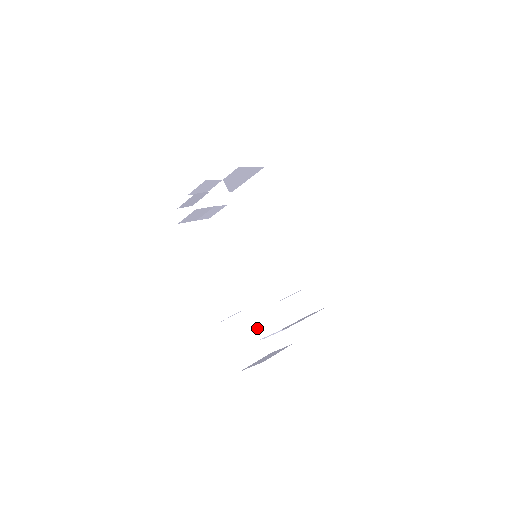
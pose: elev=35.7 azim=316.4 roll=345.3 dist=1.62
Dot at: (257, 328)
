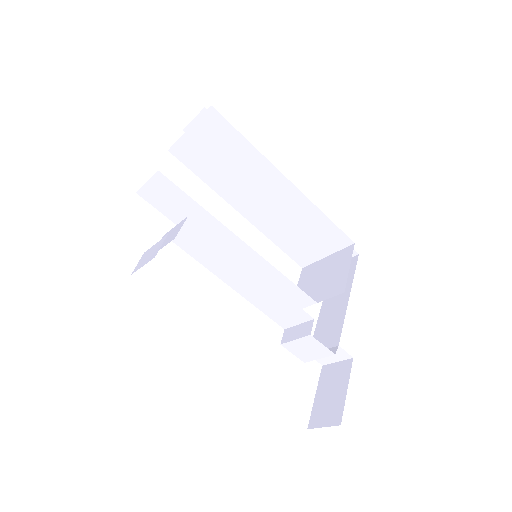
Dot at: (298, 353)
